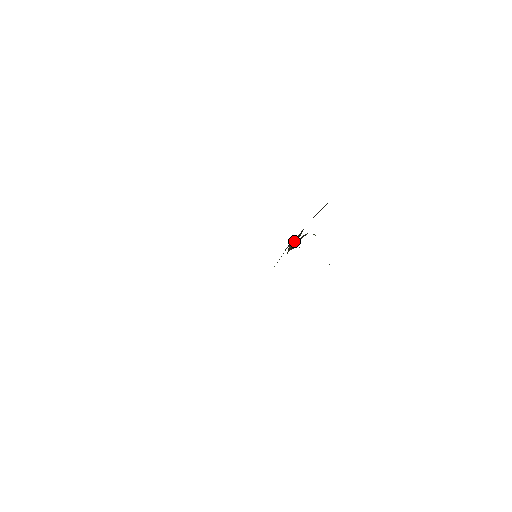
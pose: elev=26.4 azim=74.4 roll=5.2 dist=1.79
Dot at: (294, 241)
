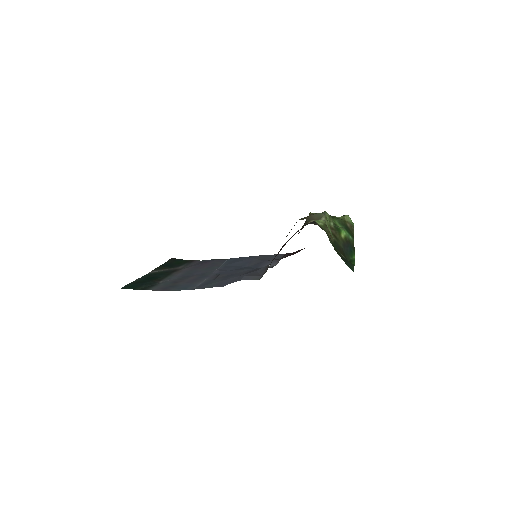
Dot at: (268, 267)
